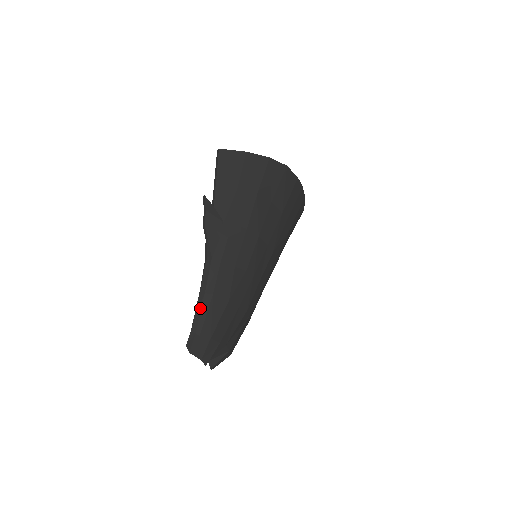
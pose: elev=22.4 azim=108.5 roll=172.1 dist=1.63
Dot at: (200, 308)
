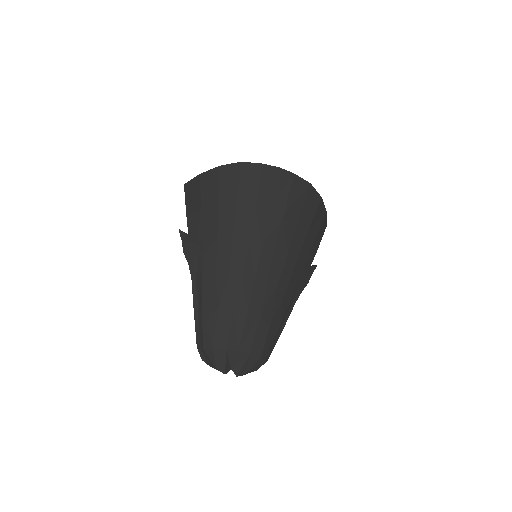
Dot at: (198, 324)
